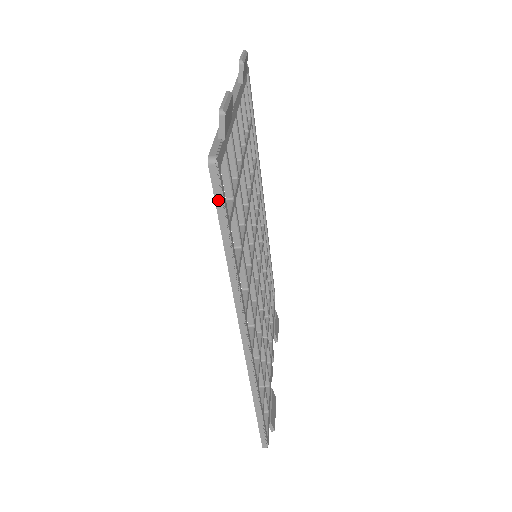
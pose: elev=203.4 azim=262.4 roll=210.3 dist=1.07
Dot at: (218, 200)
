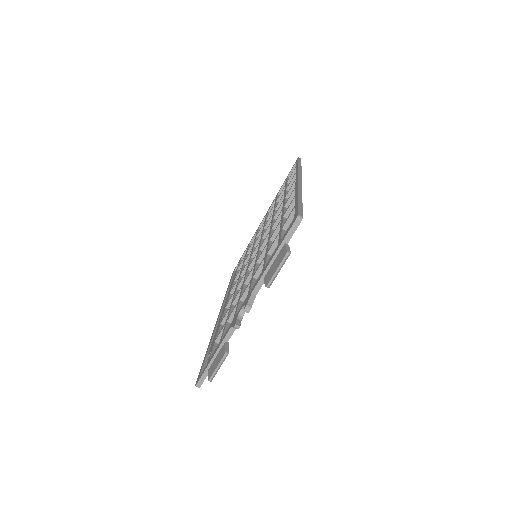
Dot at: (300, 160)
